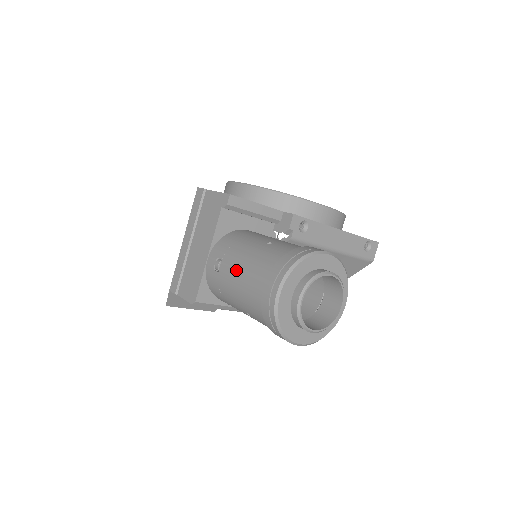
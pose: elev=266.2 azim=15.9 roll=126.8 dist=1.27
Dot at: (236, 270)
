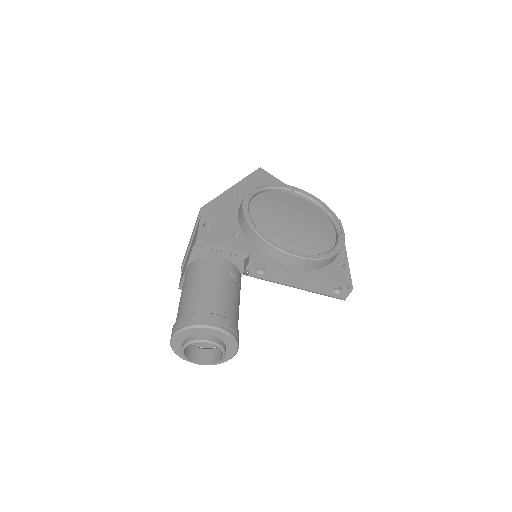
Dot at: (181, 297)
